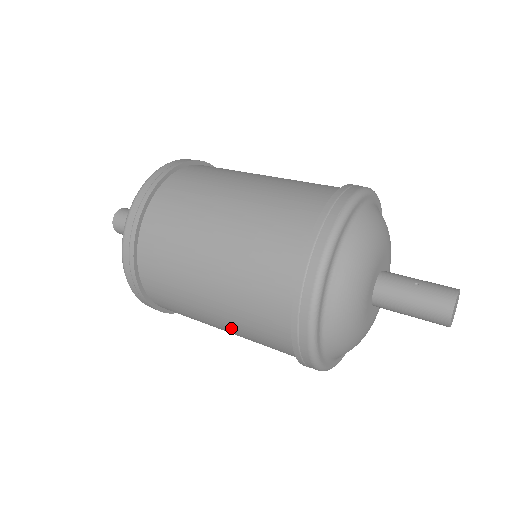
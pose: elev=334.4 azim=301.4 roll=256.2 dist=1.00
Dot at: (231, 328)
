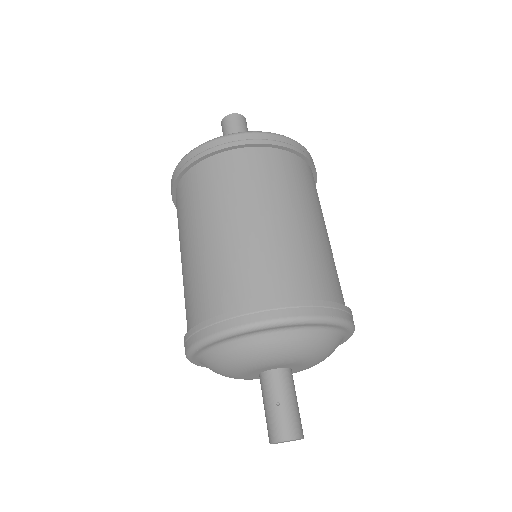
Dot at: occluded
